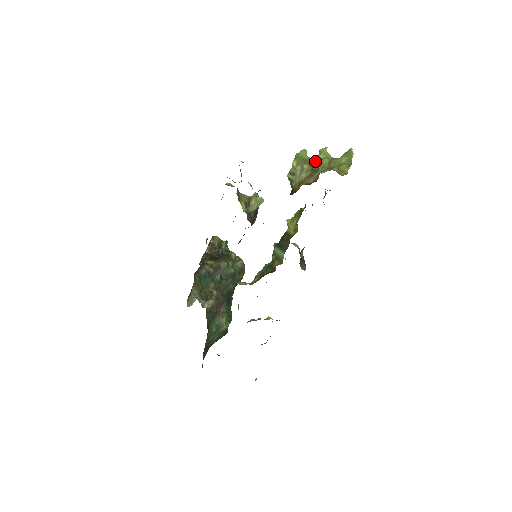
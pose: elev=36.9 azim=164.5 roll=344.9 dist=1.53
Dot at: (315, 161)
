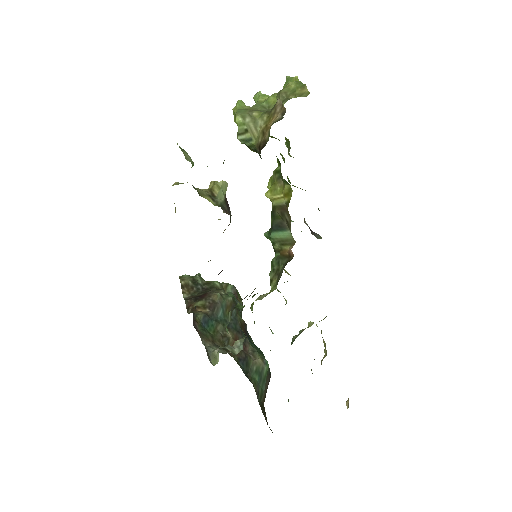
Dot at: (260, 106)
